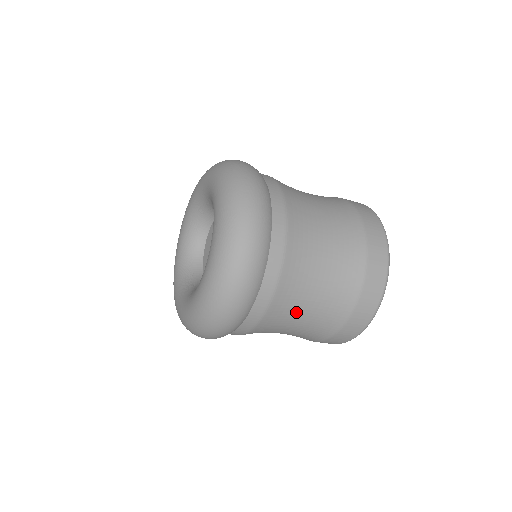
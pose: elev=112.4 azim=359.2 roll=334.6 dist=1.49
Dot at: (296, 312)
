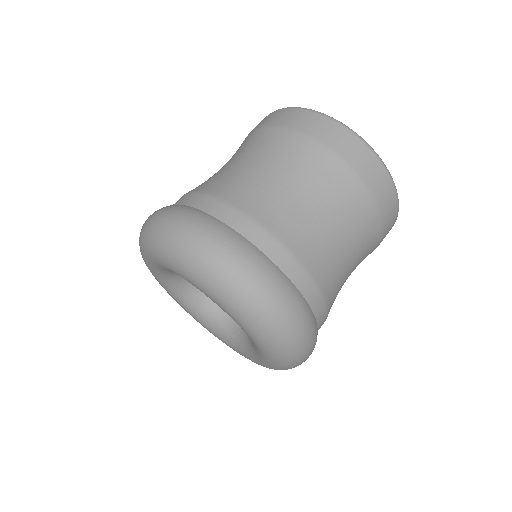
Dot at: (344, 276)
